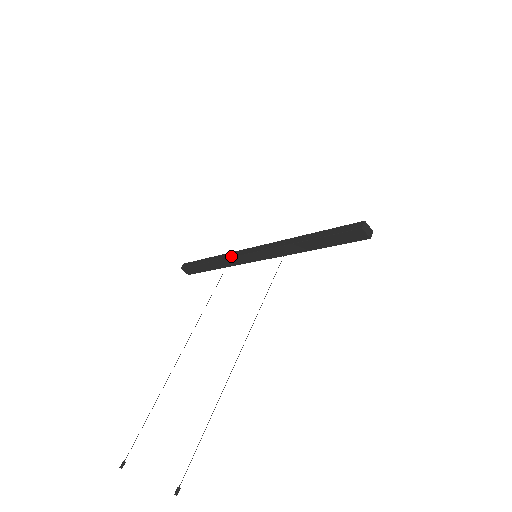
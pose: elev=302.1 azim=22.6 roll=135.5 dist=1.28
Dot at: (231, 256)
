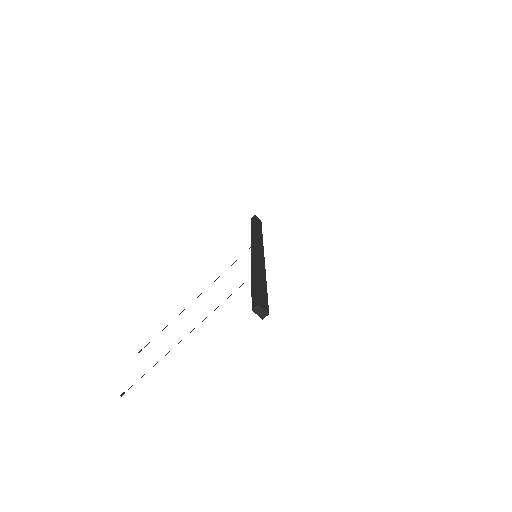
Dot at: (252, 241)
